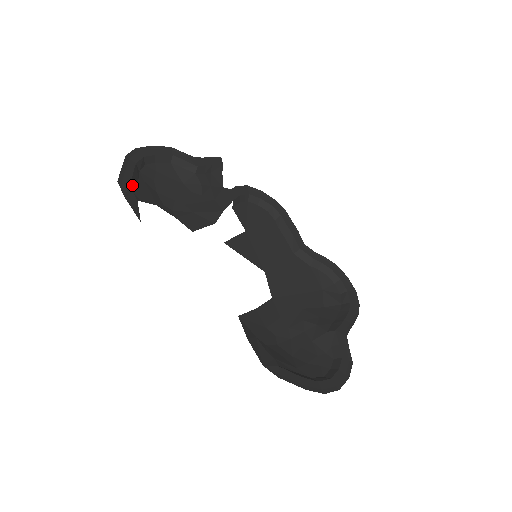
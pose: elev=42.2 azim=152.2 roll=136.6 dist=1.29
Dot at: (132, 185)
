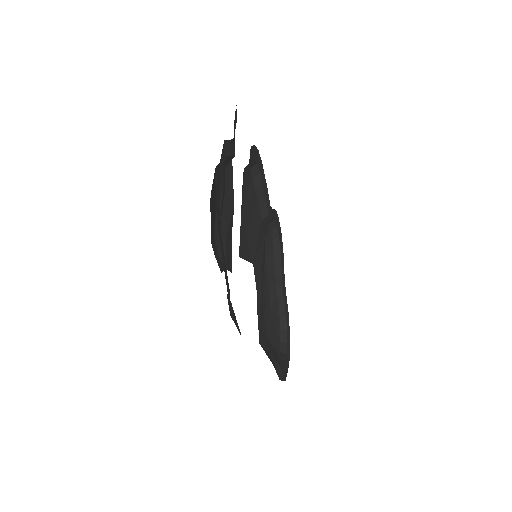
Dot at: occluded
